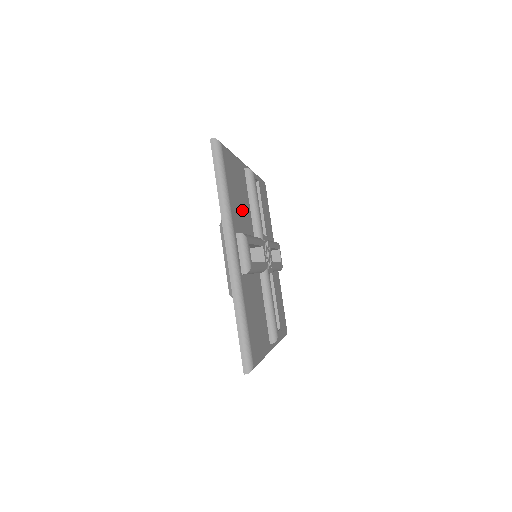
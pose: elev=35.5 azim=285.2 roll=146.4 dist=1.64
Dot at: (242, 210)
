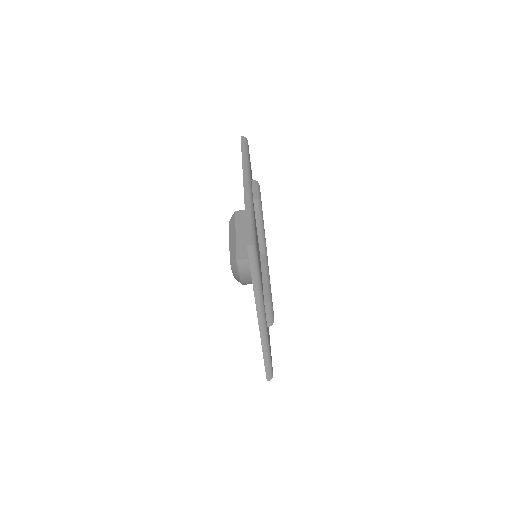
Dot at: occluded
